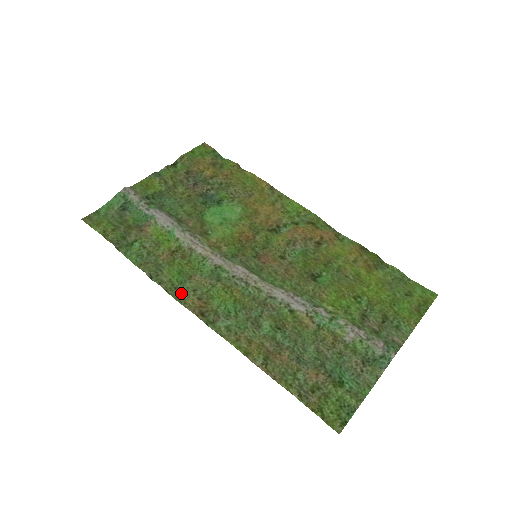
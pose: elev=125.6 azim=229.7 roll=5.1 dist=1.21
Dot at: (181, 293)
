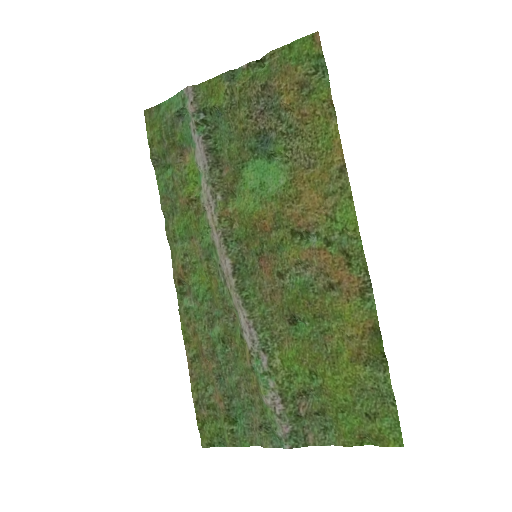
Dot at: (176, 249)
